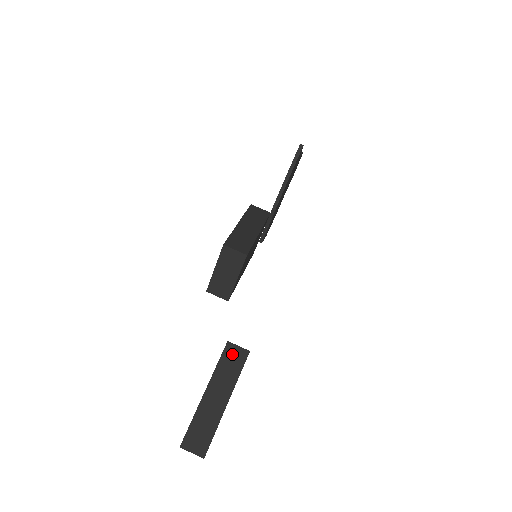
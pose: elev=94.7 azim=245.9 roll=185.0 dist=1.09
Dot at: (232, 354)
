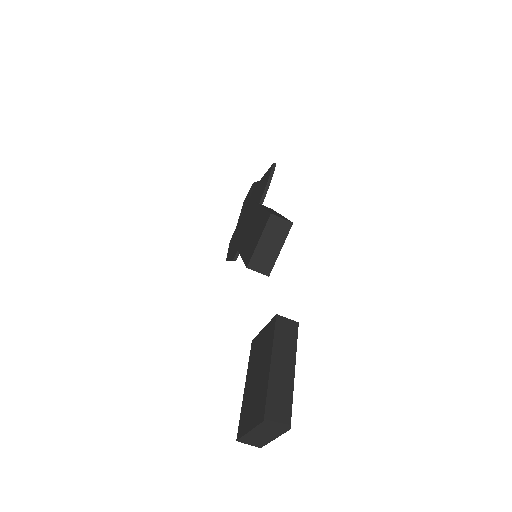
Dot at: (284, 326)
